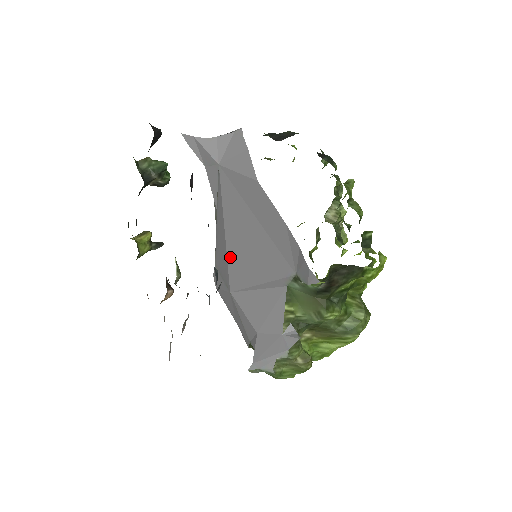
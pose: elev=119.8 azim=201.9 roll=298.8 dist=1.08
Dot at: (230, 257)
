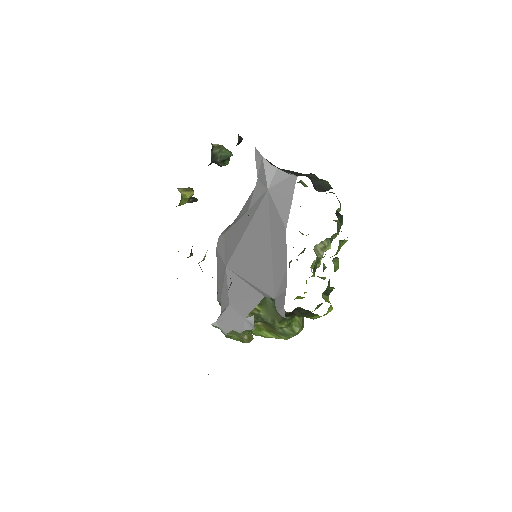
Dot at: (239, 248)
